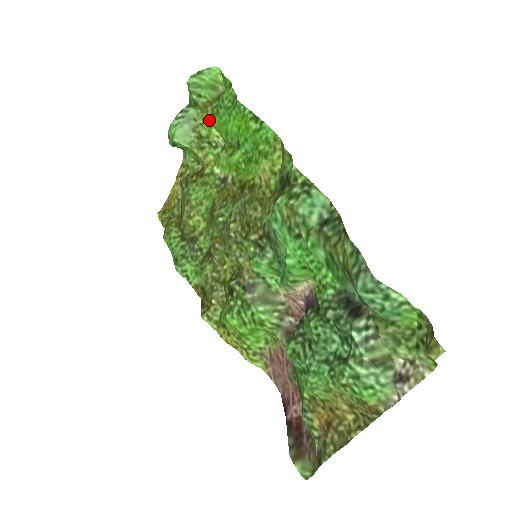
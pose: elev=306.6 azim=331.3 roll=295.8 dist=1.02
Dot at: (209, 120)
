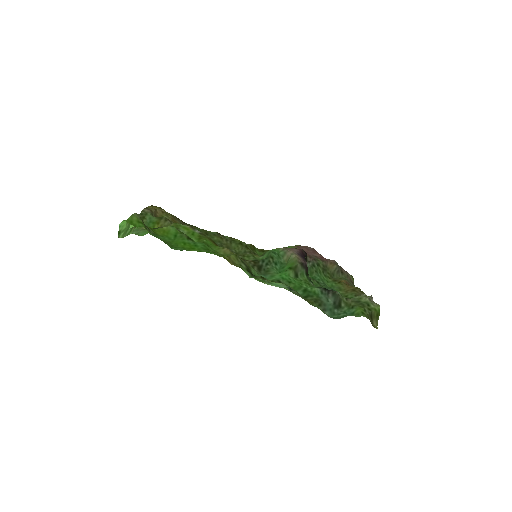
Dot at: (151, 228)
